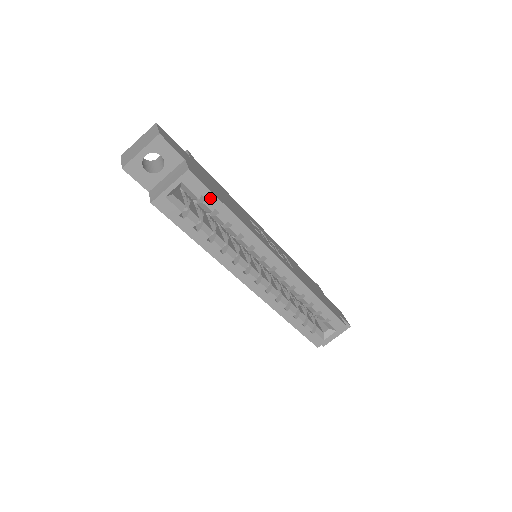
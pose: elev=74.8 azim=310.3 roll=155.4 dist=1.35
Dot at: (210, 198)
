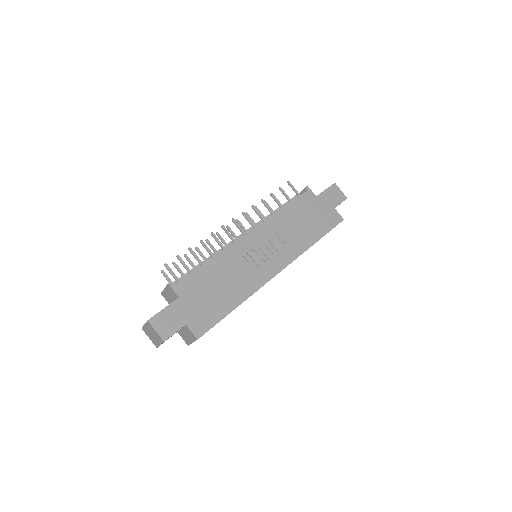
Dot at: occluded
